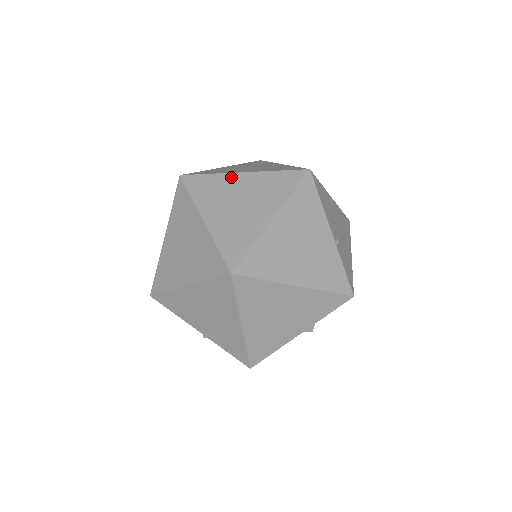
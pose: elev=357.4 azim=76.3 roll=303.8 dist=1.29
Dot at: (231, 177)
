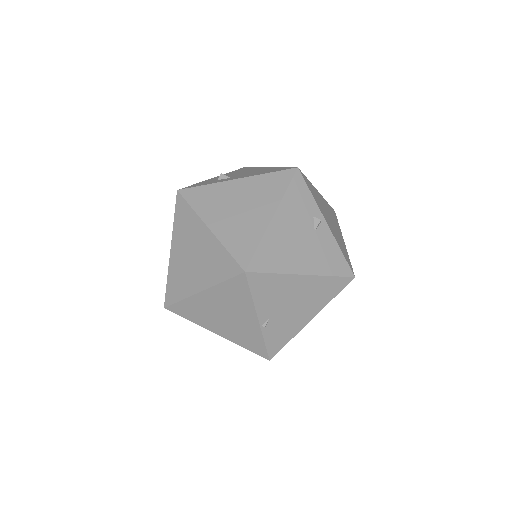
Dot at: (200, 225)
